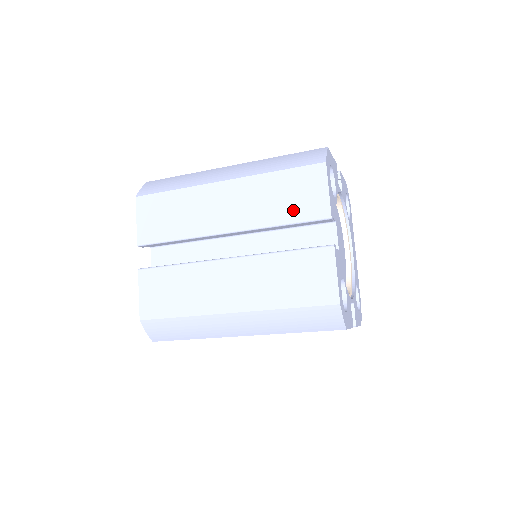
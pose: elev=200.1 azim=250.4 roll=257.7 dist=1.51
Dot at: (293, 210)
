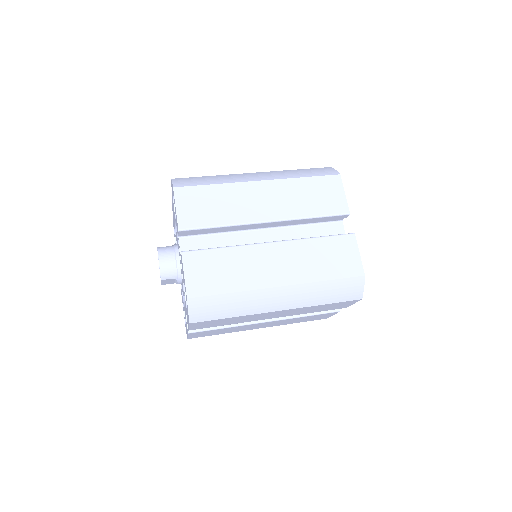
Dot at: occluded
